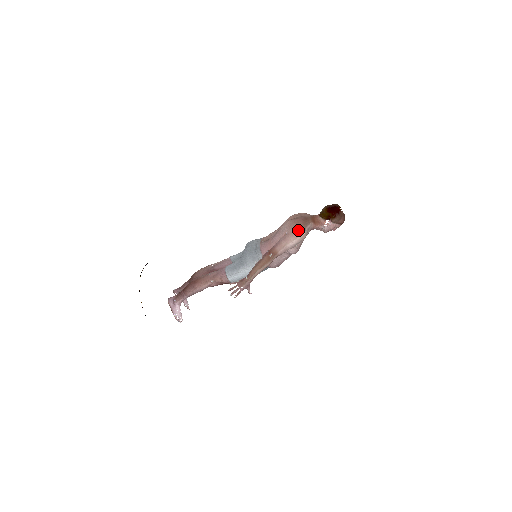
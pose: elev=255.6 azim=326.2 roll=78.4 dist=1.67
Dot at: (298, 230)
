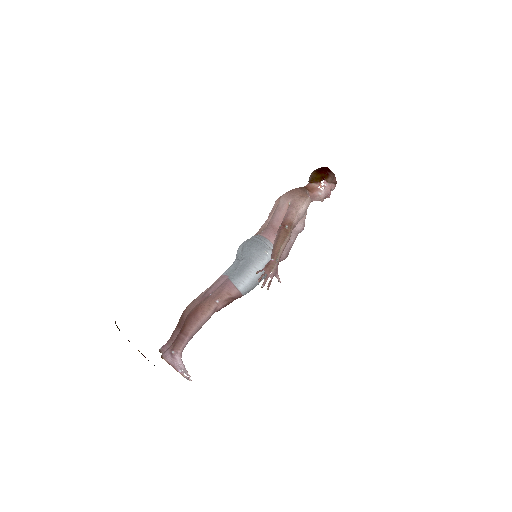
Dot at: (301, 195)
